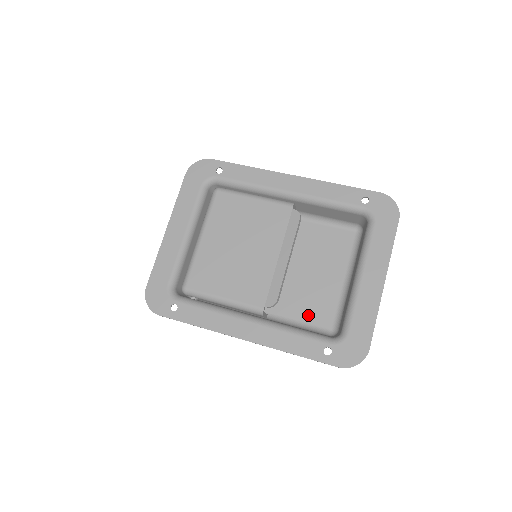
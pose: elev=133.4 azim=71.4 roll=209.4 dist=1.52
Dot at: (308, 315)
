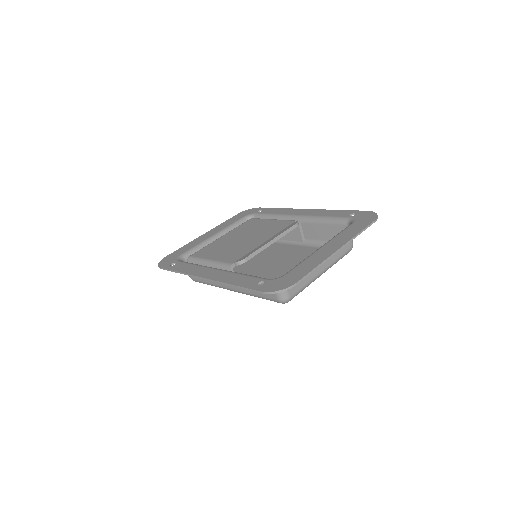
Dot at: occluded
